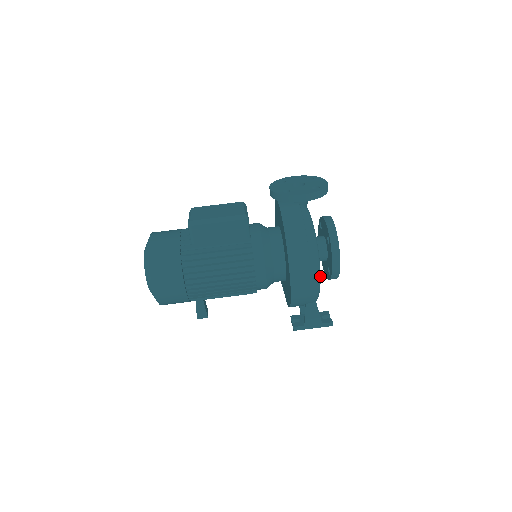
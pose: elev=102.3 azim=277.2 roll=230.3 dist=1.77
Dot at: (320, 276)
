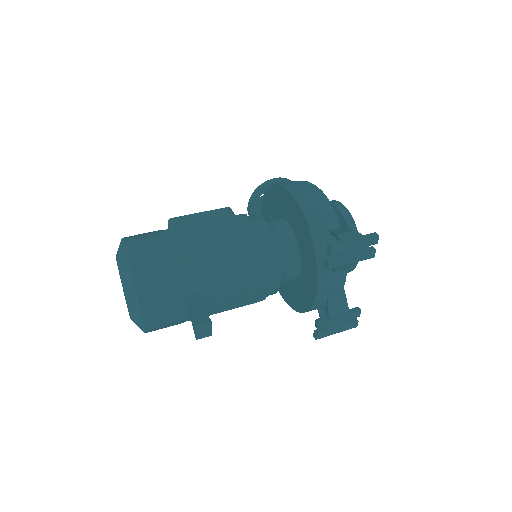
Dot at: occluded
